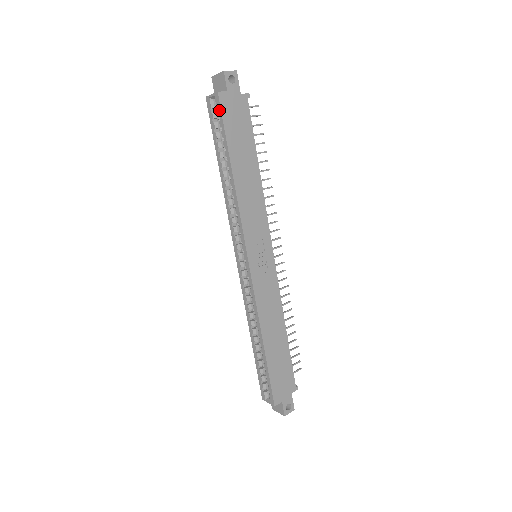
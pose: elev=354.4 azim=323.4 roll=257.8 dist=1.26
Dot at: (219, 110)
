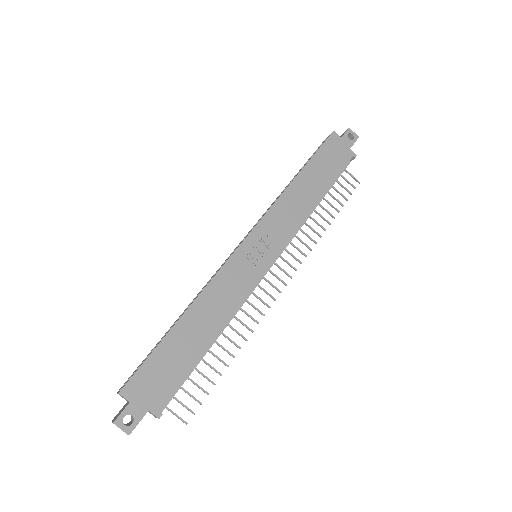
Dot at: (325, 141)
